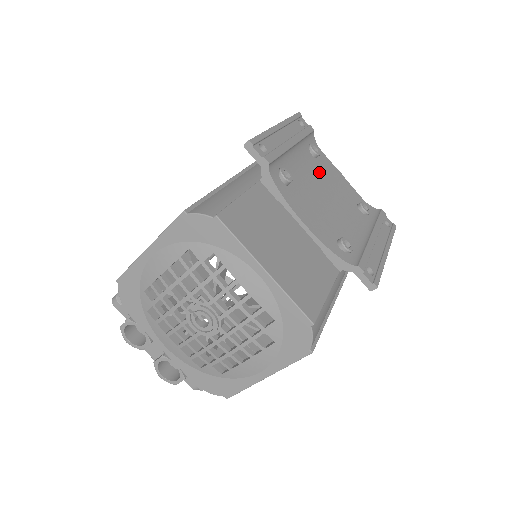
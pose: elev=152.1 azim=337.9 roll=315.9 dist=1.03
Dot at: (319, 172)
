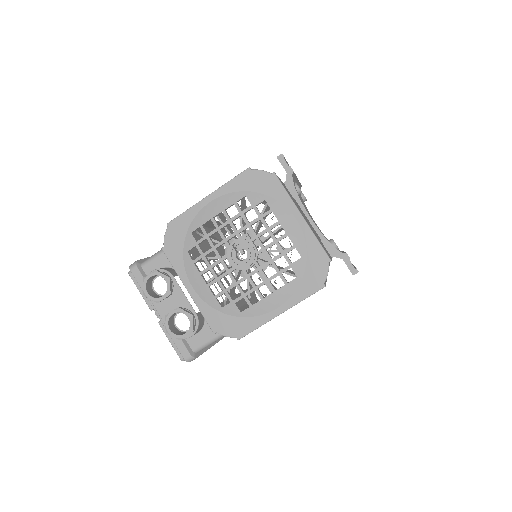
Dot at: occluded
